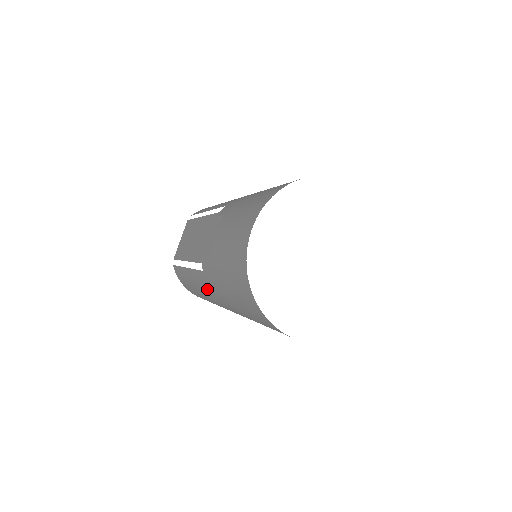
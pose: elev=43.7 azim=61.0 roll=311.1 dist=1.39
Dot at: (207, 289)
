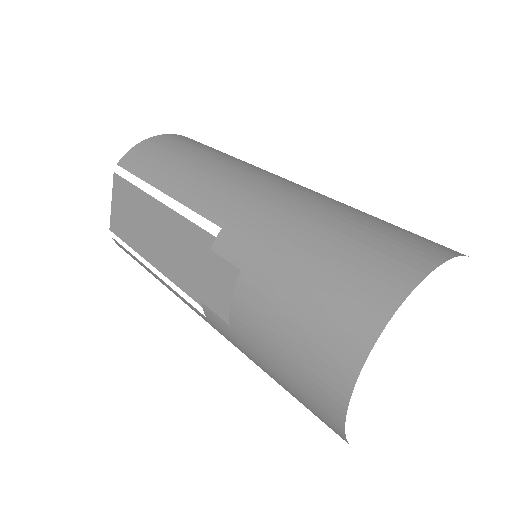
Dot at: occluded
